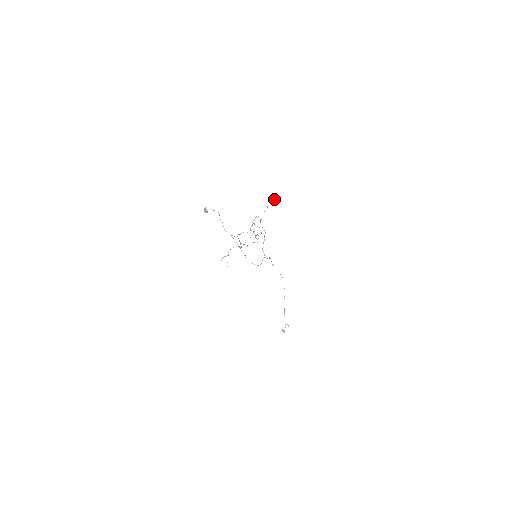
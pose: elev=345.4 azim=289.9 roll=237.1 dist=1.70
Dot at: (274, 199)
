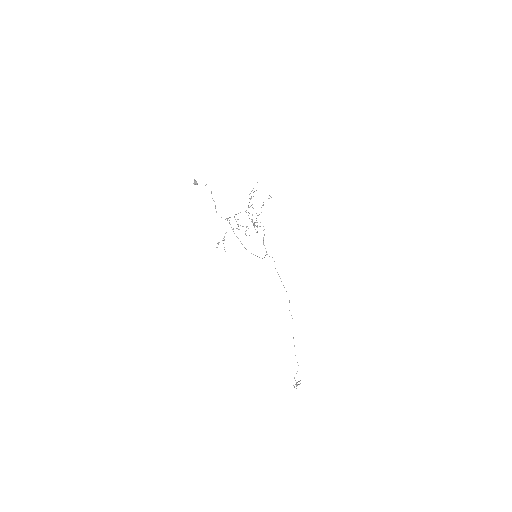
Dot at: occluded
